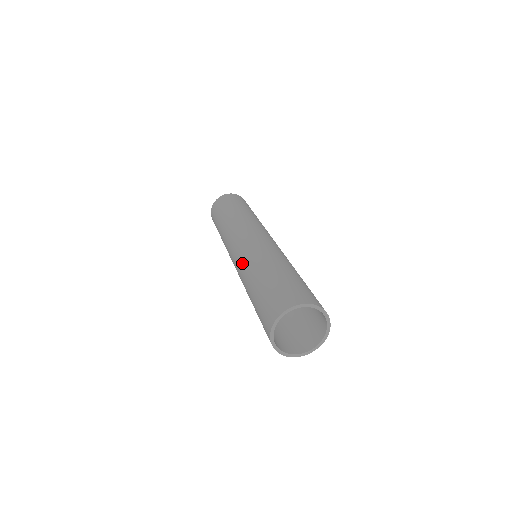
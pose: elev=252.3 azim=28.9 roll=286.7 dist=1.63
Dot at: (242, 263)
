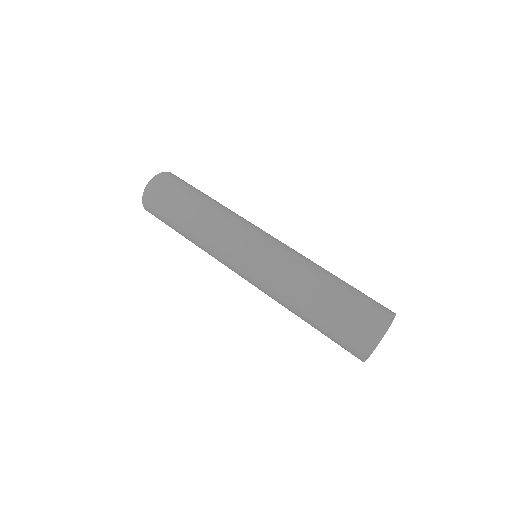
Dot at: (267, 291)
